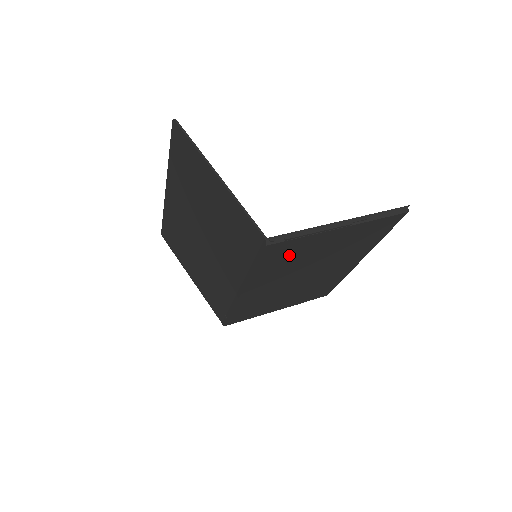
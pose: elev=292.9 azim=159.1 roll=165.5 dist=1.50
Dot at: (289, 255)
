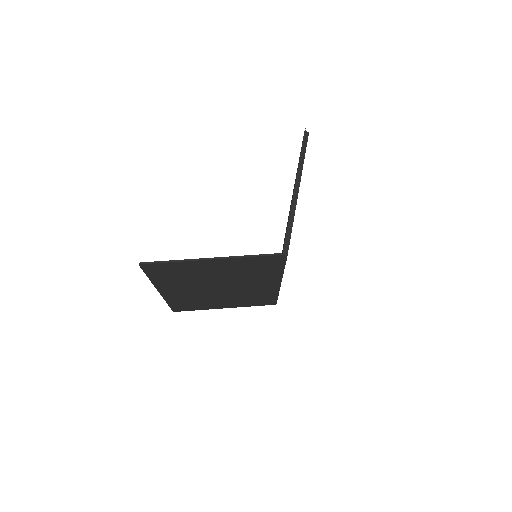
Dot at: occluded
